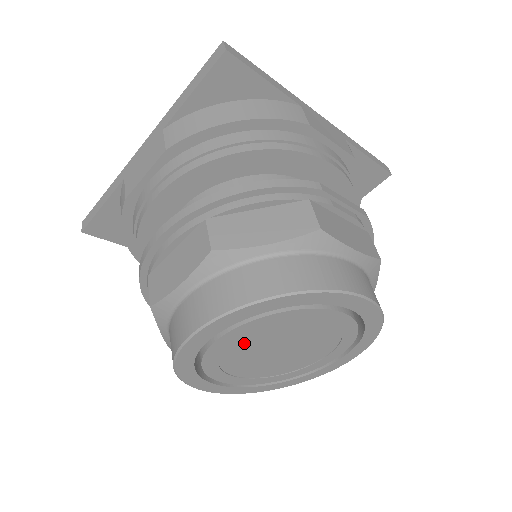
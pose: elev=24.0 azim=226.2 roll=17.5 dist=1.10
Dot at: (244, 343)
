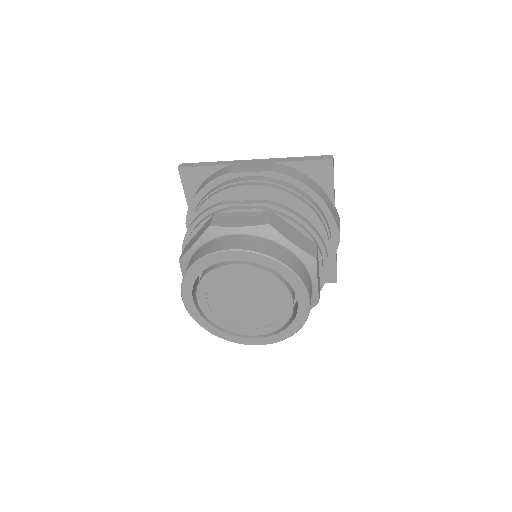
Dot at: (216, 302)
